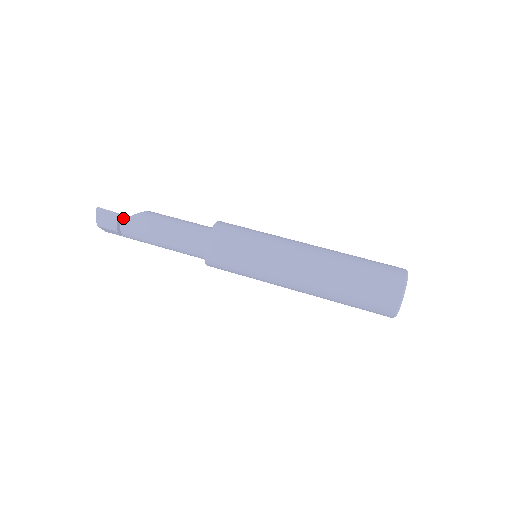
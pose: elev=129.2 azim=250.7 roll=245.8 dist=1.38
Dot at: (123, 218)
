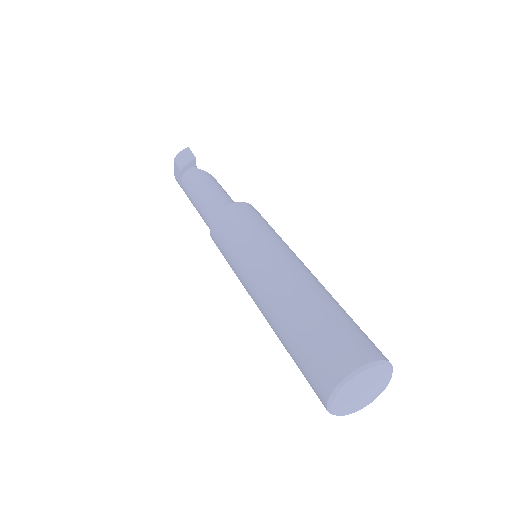
Dot at: (195, 167)
